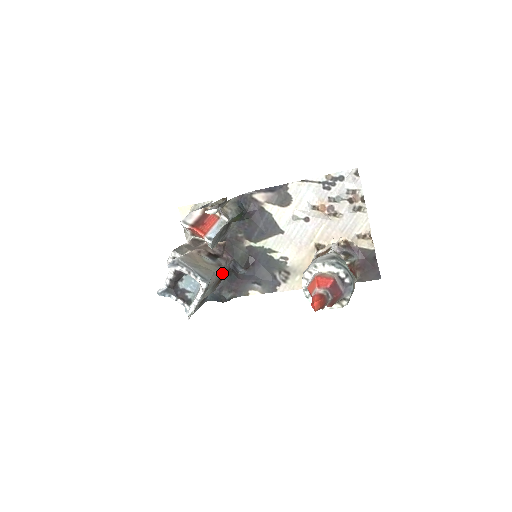
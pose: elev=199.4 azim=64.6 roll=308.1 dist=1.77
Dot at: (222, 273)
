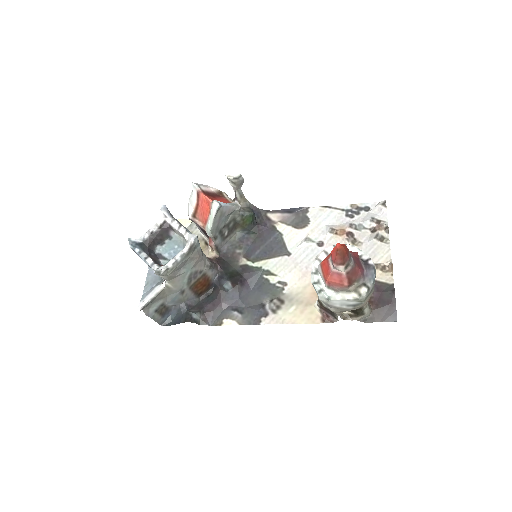
Dot at: (206, 271)
